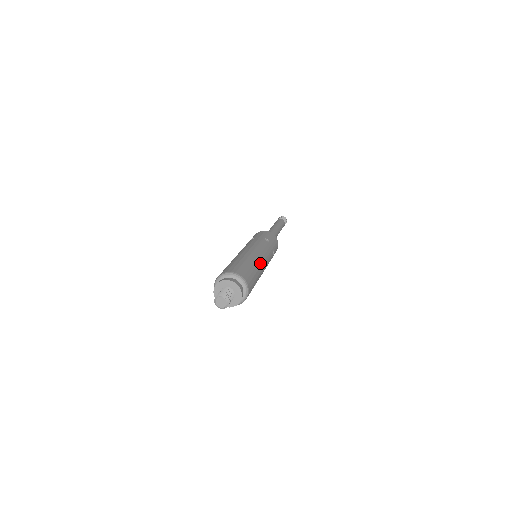
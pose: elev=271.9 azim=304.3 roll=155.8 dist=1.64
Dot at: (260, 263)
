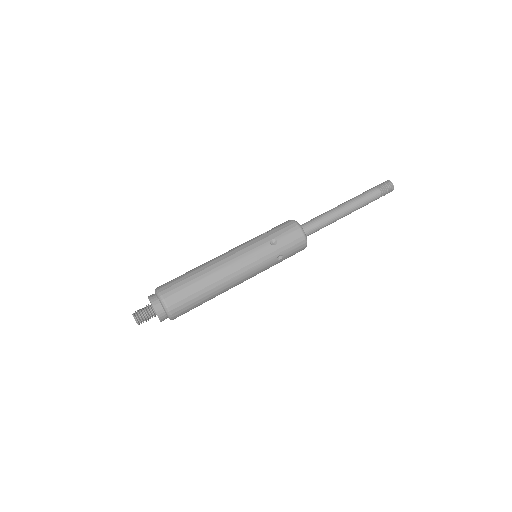
Dot at: occluded
